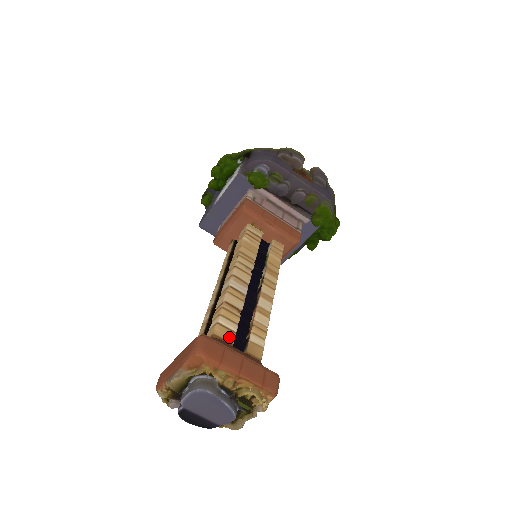
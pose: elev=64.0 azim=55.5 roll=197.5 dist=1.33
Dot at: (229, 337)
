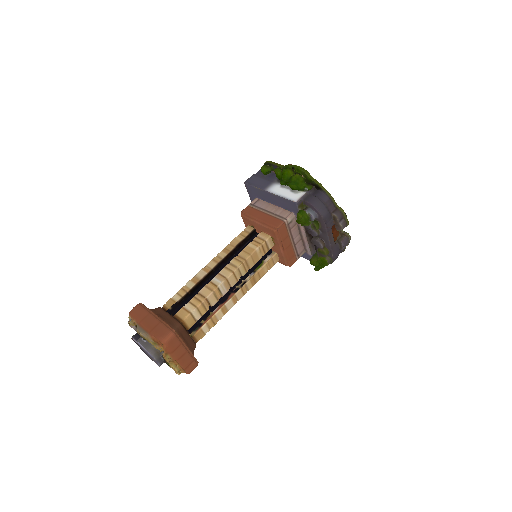
Dot at: (191, 324)
